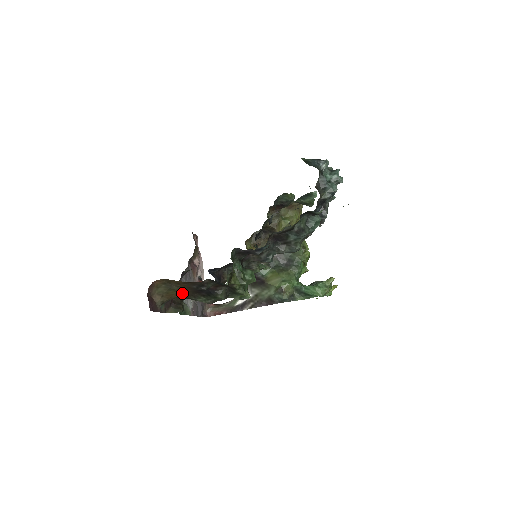
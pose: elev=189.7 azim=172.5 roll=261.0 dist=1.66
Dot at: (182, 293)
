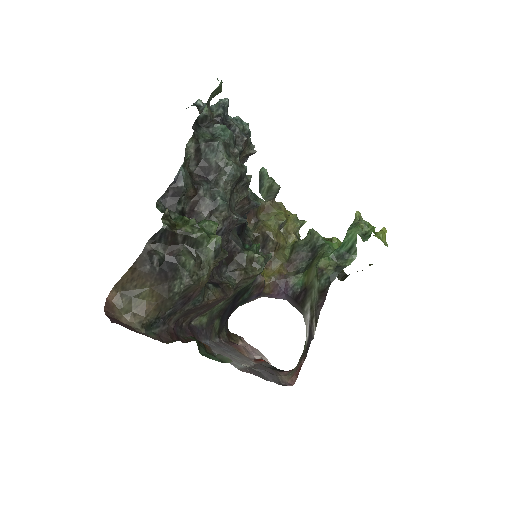
Dot at: (153, 297)
